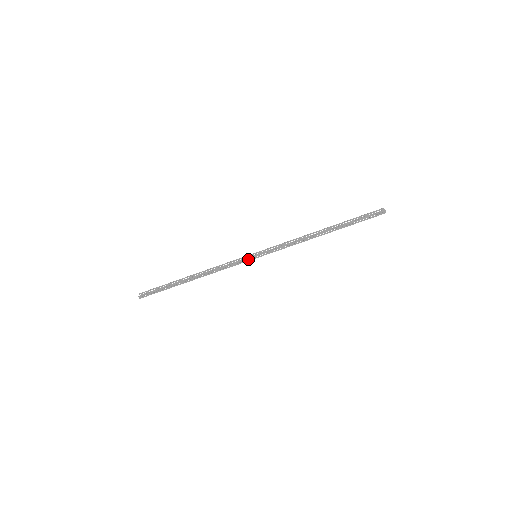
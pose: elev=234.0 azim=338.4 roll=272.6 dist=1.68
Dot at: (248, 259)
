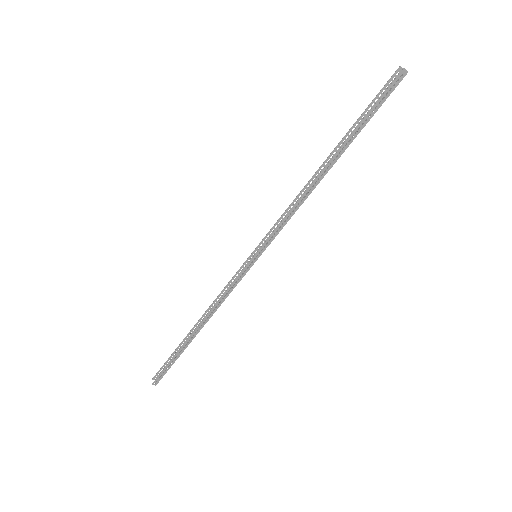
Dot at: (247, 267)
